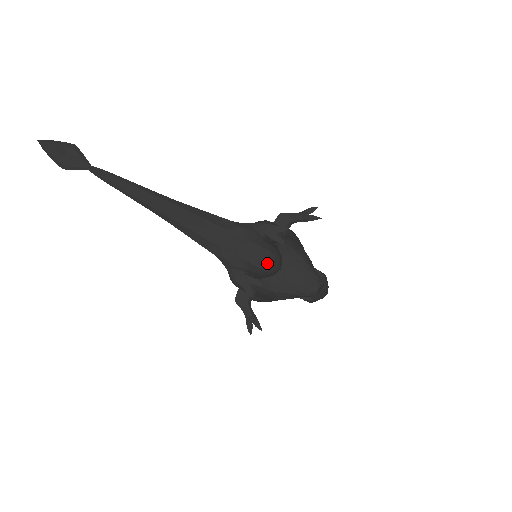
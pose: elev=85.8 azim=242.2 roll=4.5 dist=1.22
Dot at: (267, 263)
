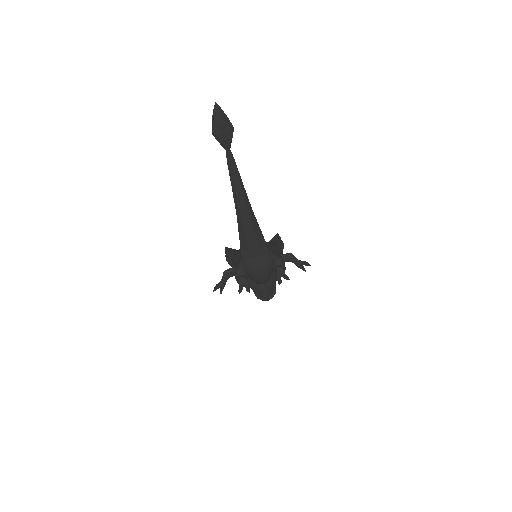
Dot at: (262, 281)
